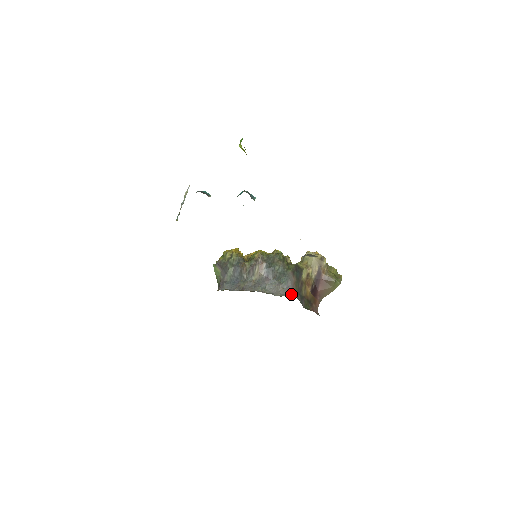
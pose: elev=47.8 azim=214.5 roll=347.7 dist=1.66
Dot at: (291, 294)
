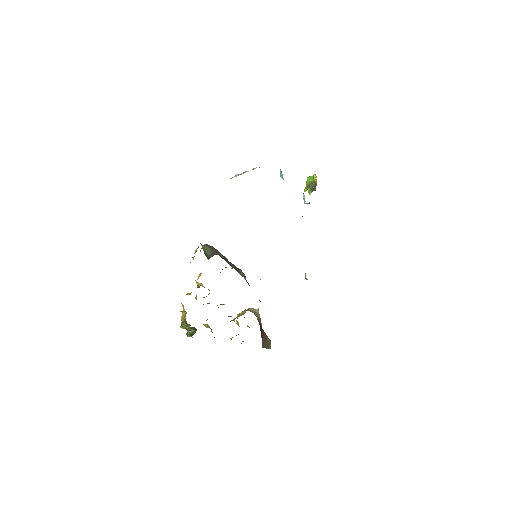
Dot at: occluded
